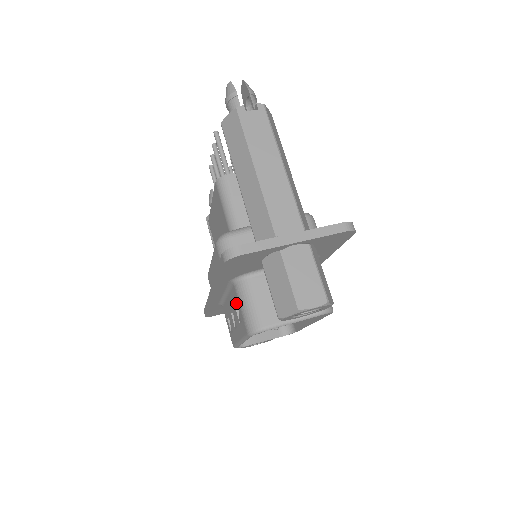
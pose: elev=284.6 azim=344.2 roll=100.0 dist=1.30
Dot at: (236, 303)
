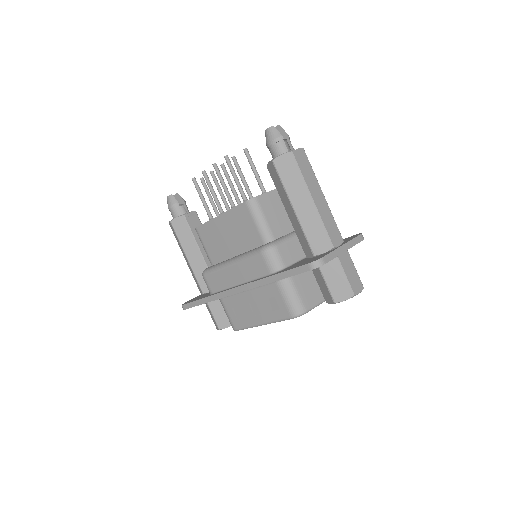
Dot at: (273, 296)
